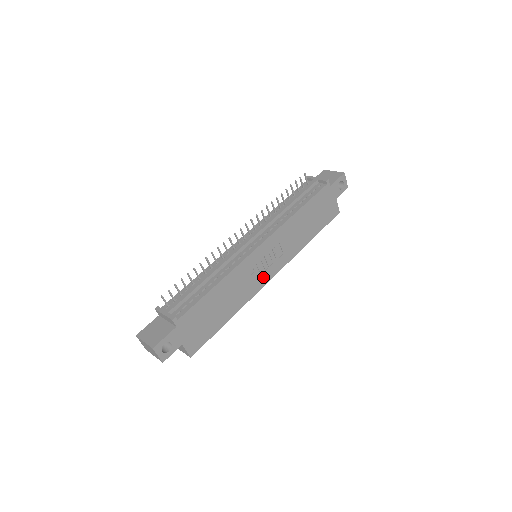
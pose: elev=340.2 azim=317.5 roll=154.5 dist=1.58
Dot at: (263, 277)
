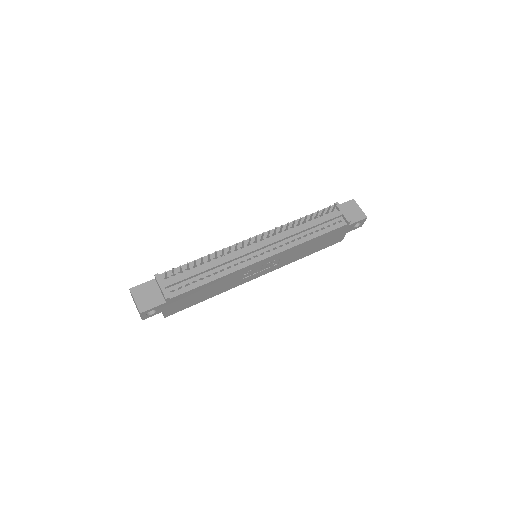
Dot at: (252, 276)
